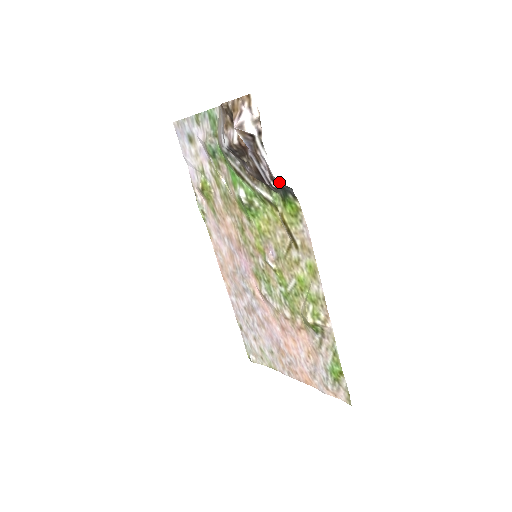
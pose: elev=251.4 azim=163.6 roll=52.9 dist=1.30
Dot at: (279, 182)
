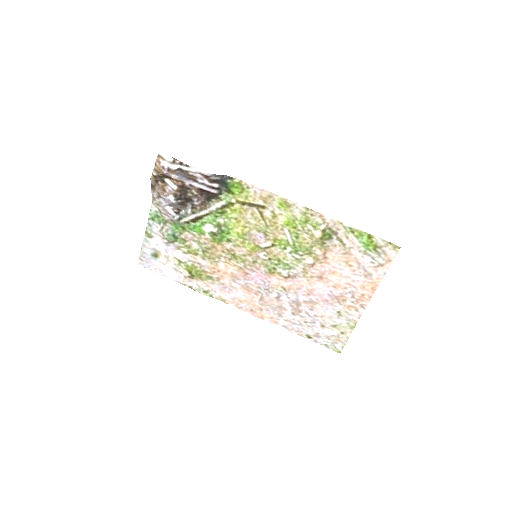
Dot at: (216, 179)
